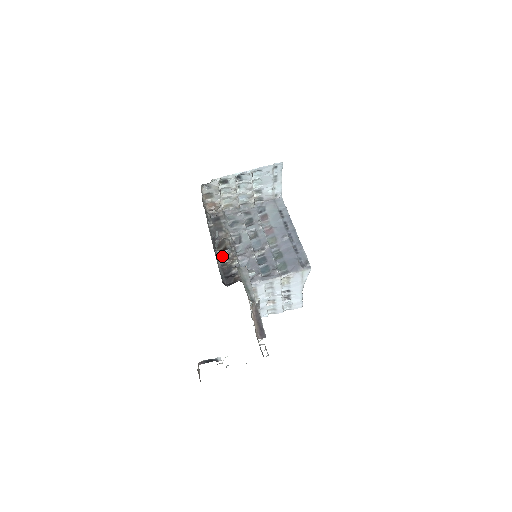
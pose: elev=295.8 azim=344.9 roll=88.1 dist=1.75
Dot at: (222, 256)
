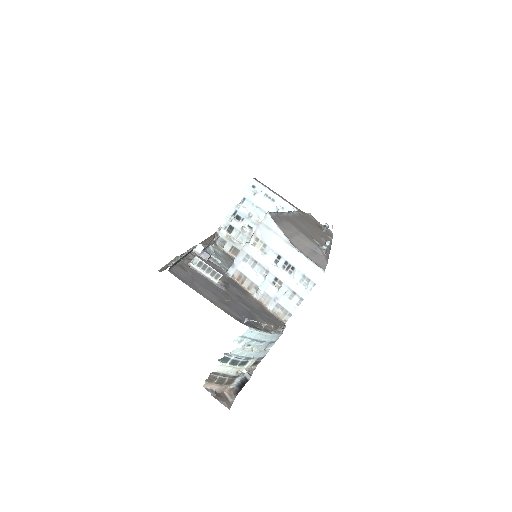
Dot at: occluded
